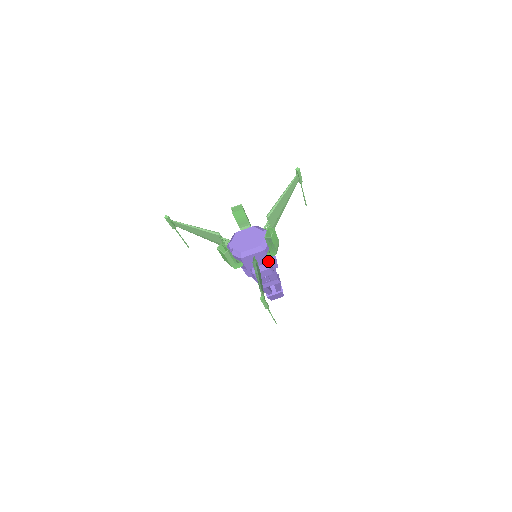
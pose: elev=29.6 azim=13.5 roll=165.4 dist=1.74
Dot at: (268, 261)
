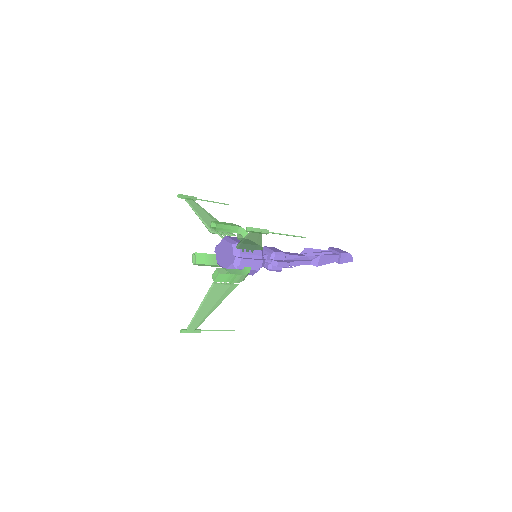
Dot at: (250, 274)
